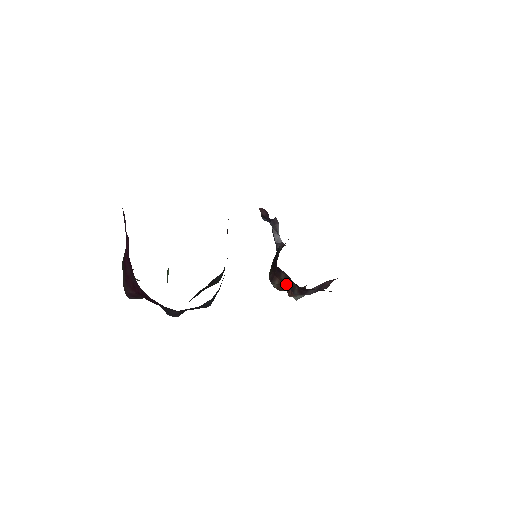
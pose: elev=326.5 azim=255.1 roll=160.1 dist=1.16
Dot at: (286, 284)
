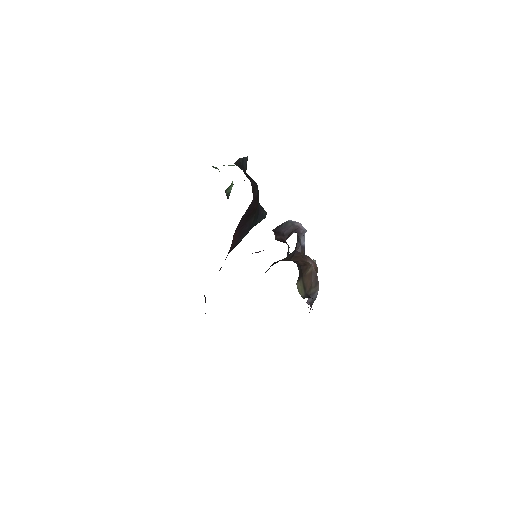
Dot at: occluded
